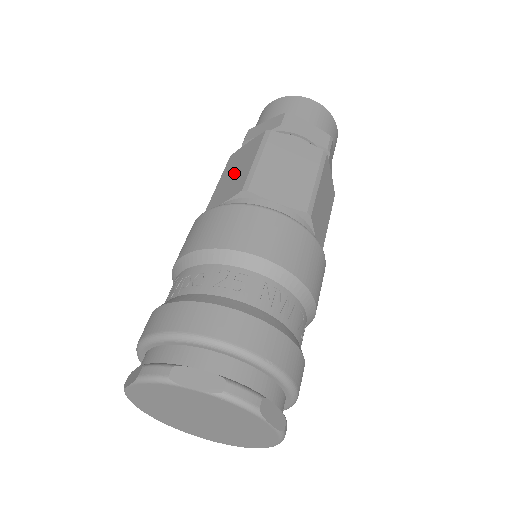
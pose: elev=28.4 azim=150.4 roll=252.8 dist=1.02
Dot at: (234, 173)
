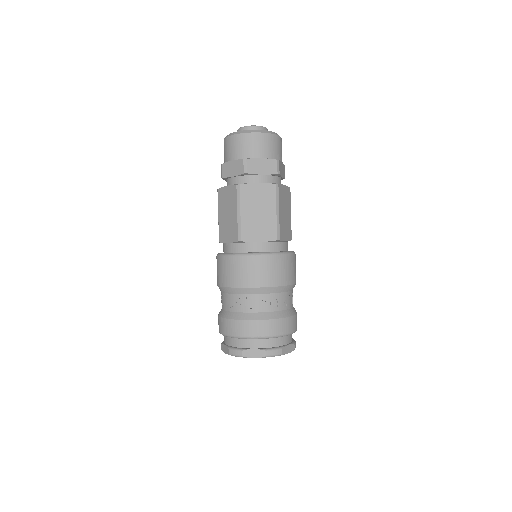
Dot at: (258, 214)
